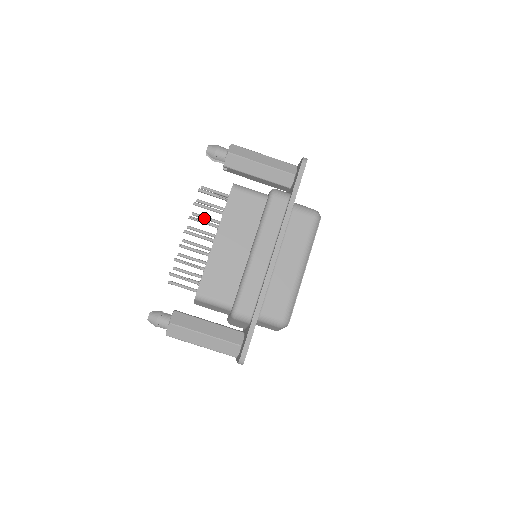
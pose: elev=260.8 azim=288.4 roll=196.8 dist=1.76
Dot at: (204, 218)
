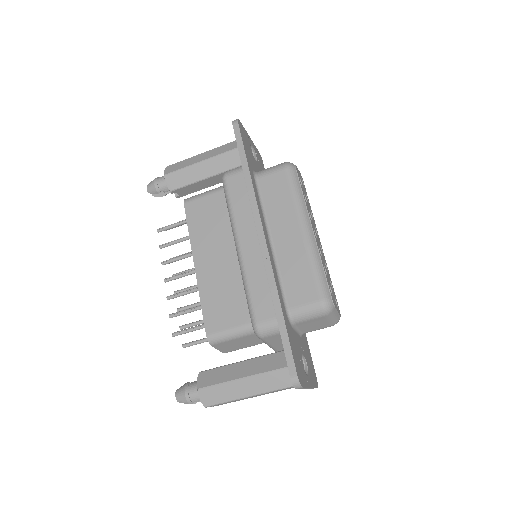
Dot at: occluded
